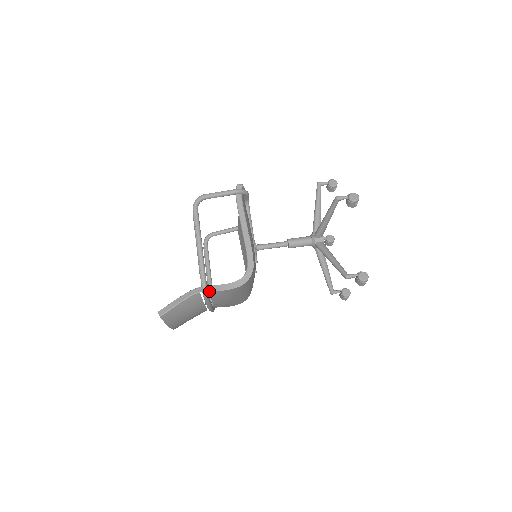
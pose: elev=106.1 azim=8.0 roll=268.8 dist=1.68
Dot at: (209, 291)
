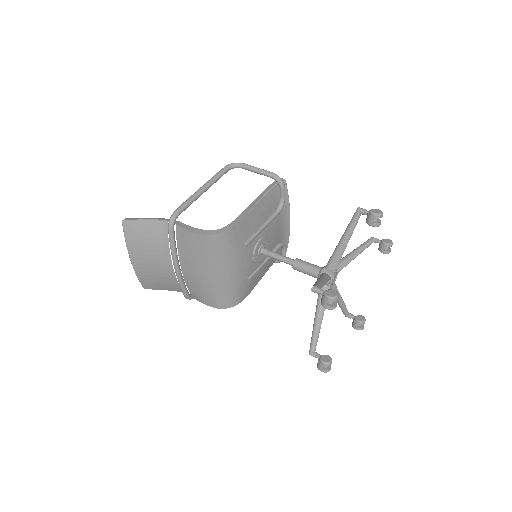
Dot at: (176, 225)
